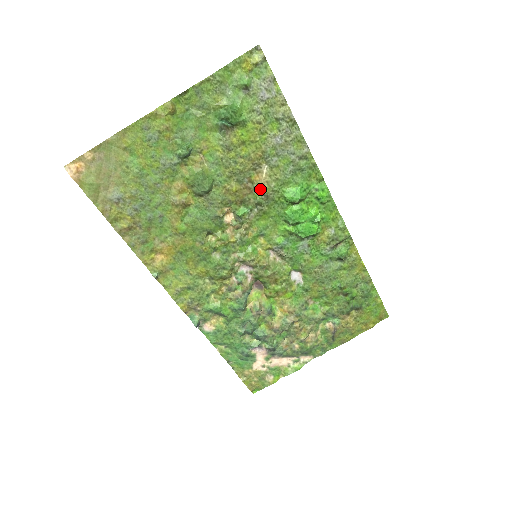
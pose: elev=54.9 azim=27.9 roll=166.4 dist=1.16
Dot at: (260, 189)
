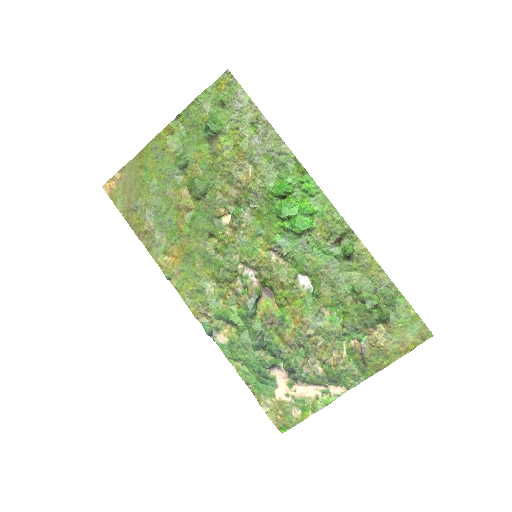
Dot at: (248, 187)
